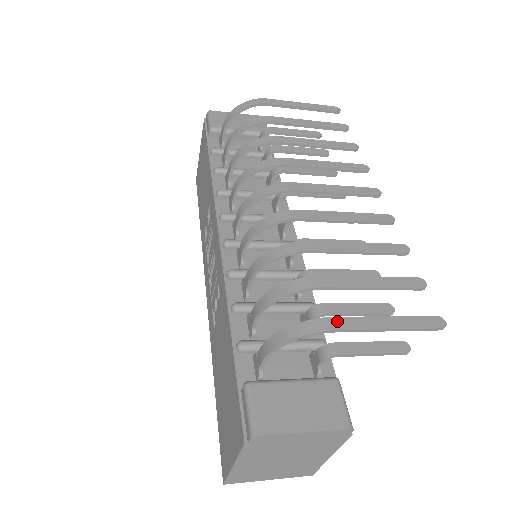
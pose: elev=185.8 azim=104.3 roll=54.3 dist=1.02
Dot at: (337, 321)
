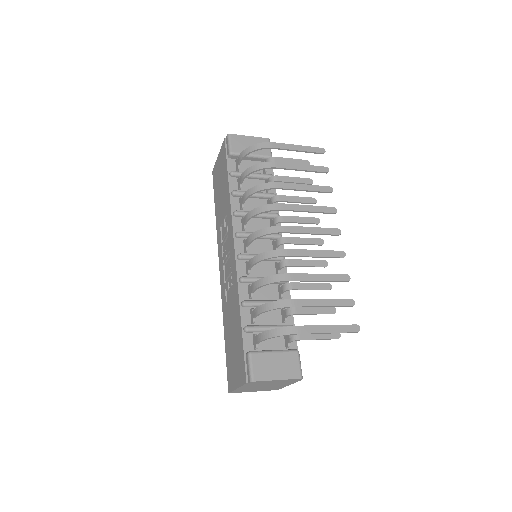
Dot at: (301, 328)
